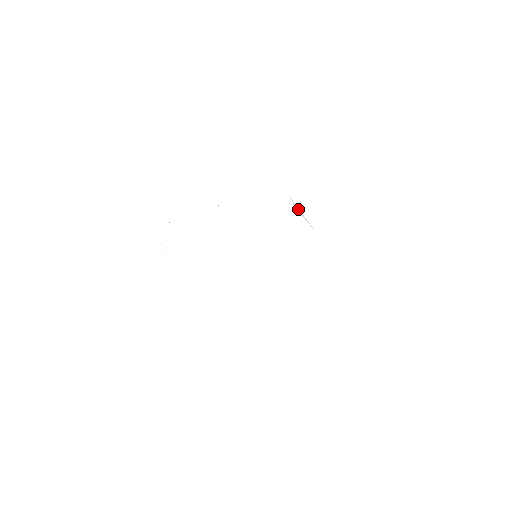
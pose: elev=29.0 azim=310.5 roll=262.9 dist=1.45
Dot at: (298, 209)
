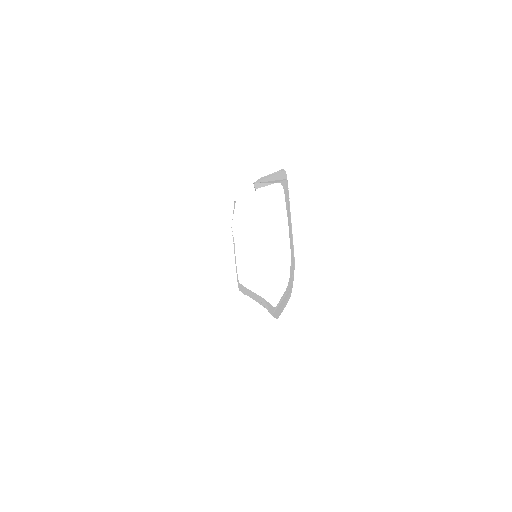
Dot at: (233, 220)
